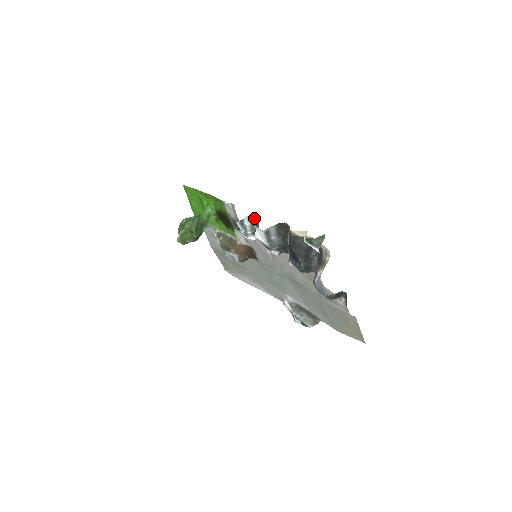
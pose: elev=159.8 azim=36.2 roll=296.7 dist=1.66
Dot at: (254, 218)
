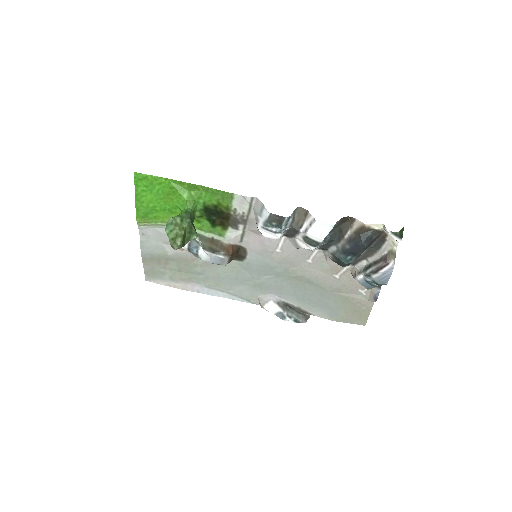
Dot at: (296, 213)
